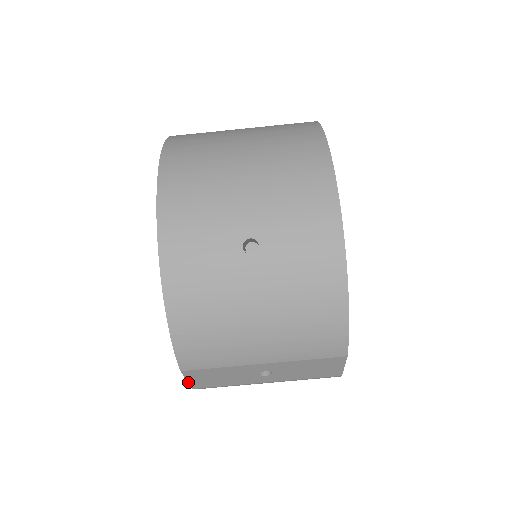
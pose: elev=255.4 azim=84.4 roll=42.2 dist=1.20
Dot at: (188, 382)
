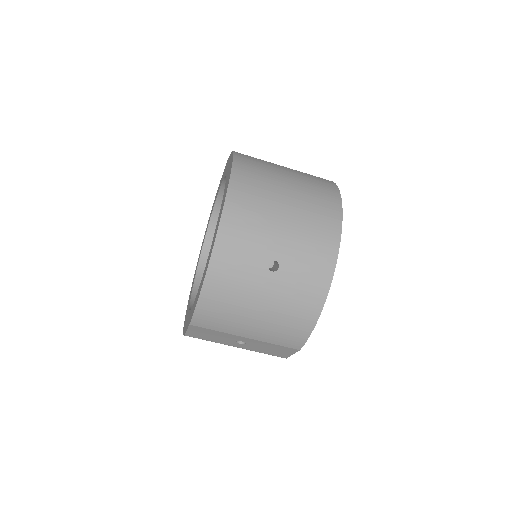
Dot at: (186, 331)
